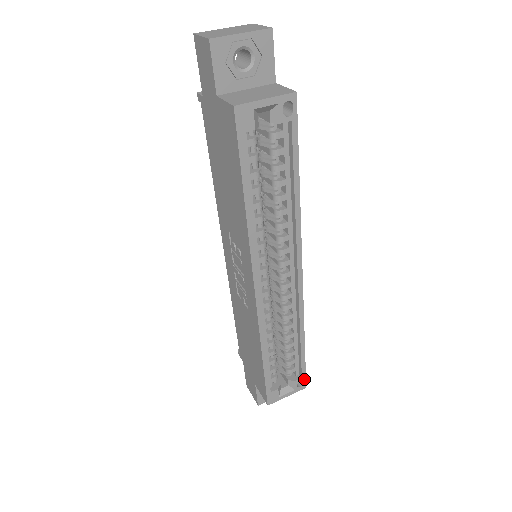
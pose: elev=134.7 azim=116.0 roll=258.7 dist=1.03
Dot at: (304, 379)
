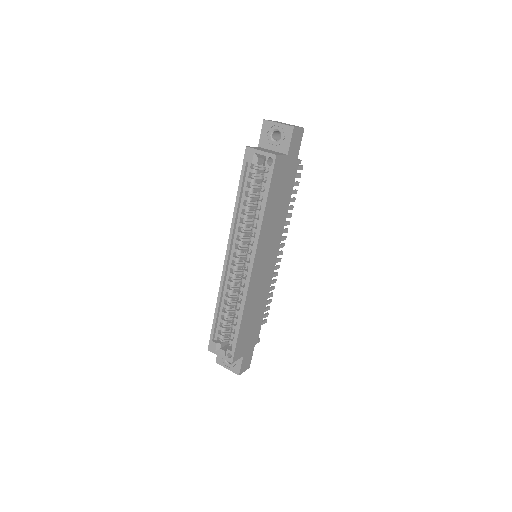
Dot at: (233, 354)
